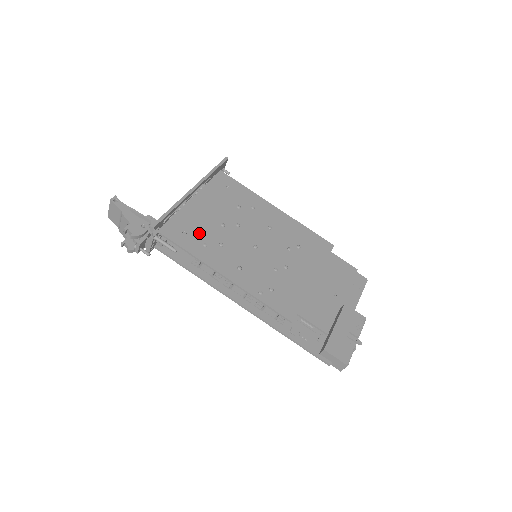
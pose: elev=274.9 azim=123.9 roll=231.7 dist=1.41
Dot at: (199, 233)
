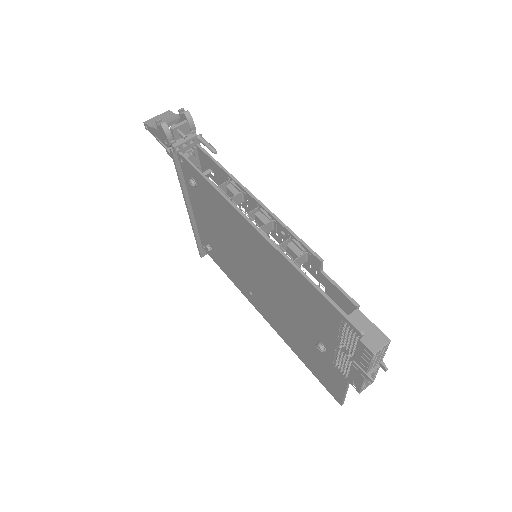
Dot at: occluded
